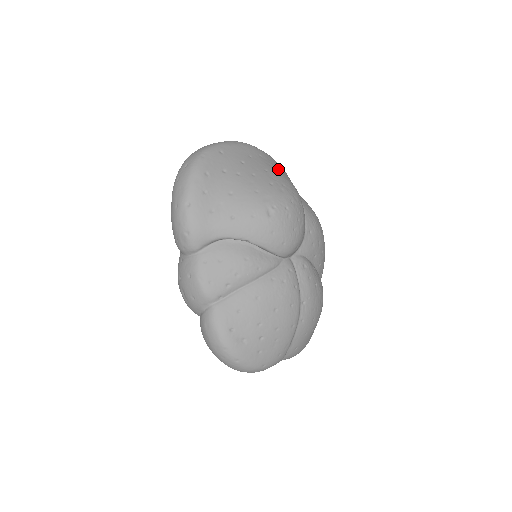
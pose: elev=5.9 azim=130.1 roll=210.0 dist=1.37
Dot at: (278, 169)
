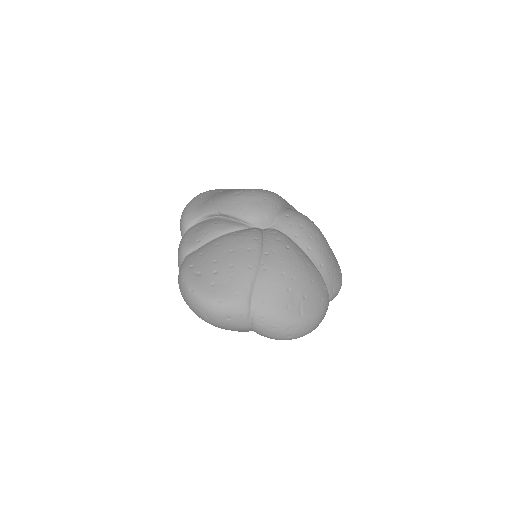
Dot at: occluded
